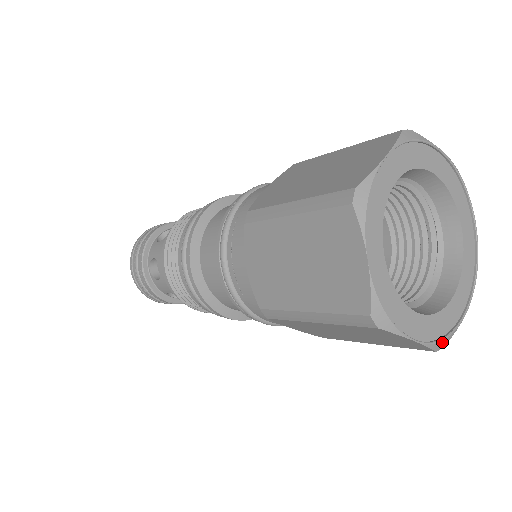
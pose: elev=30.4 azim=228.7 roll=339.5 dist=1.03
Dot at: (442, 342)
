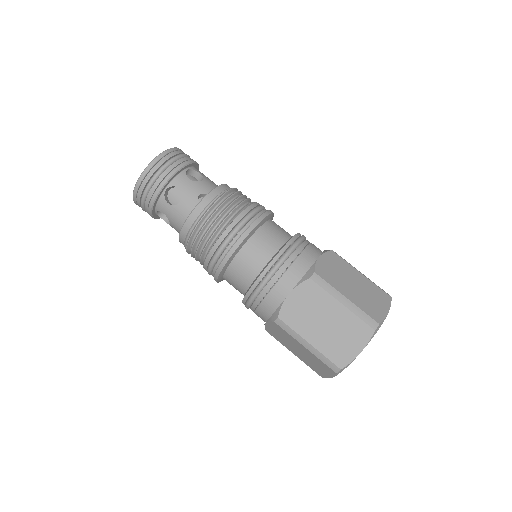
Dot at: occluded
